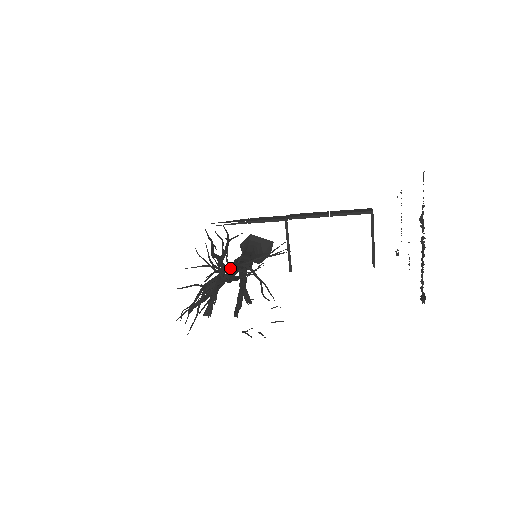
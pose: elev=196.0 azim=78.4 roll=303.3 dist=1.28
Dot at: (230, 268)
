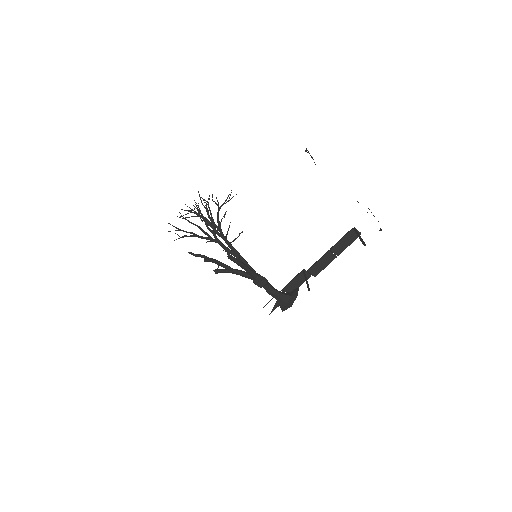
Dot at: occluded
